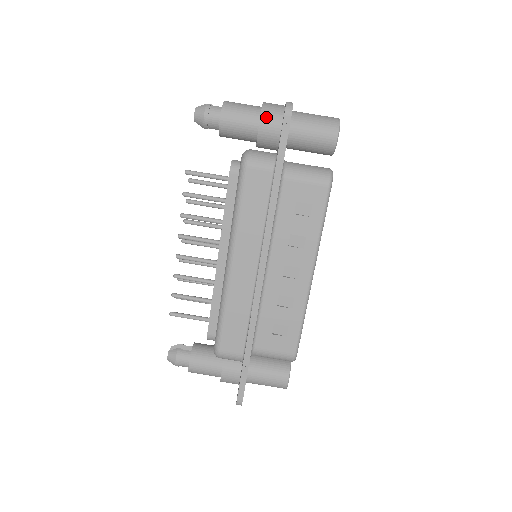
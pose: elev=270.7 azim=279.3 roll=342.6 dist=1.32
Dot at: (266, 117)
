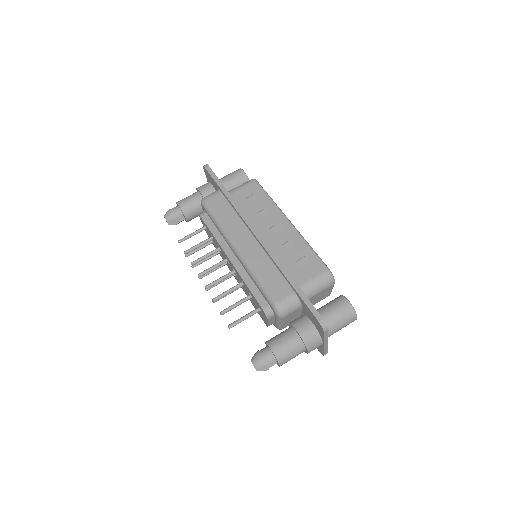
Dot at: (201, 188)
